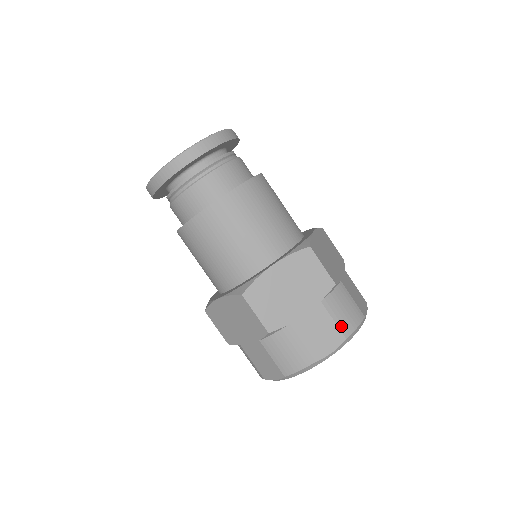
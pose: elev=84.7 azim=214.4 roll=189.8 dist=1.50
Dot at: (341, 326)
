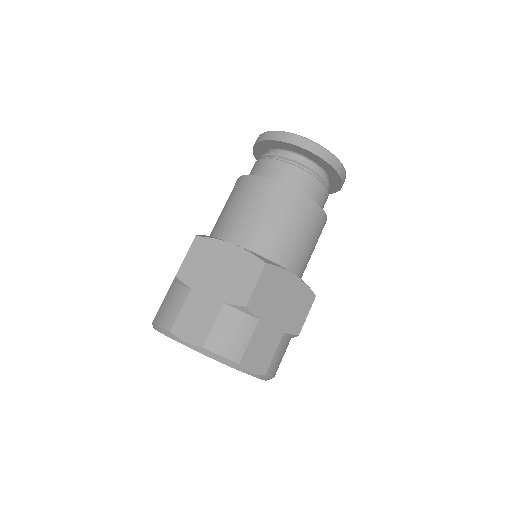
Dot at: (212, 336)
